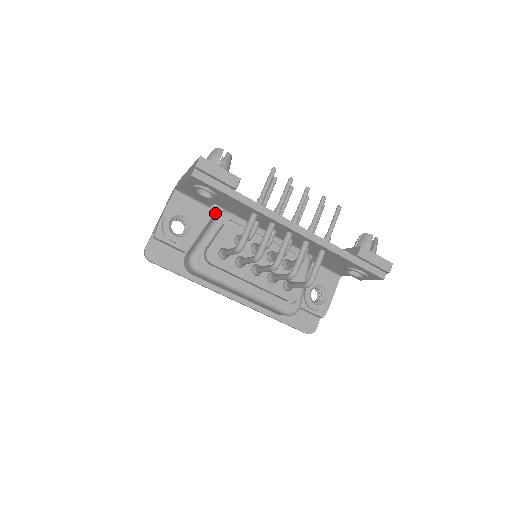
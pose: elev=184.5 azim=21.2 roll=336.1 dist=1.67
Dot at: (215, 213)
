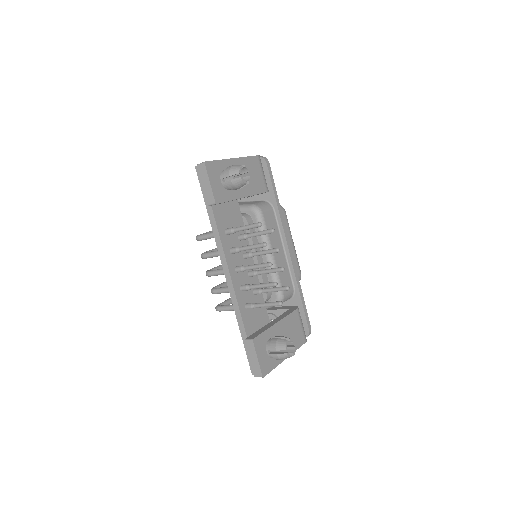
Dot at: (268, 201)
